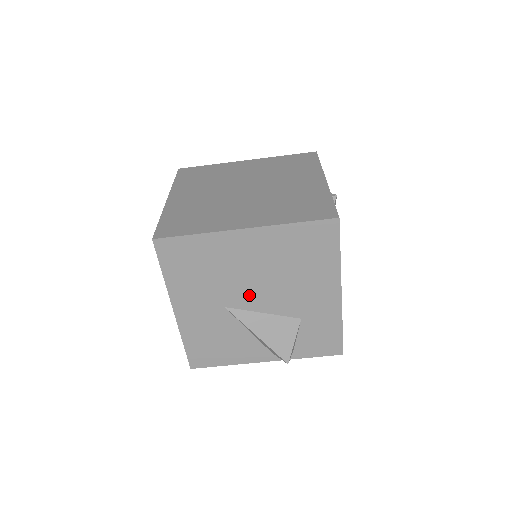
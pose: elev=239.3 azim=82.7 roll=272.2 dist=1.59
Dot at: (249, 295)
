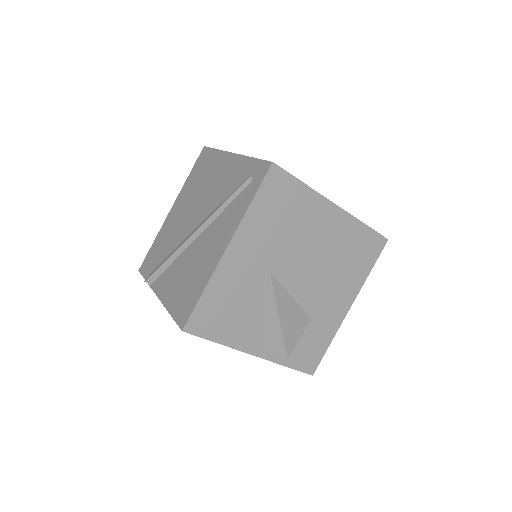
Dot at: (295, 270)
